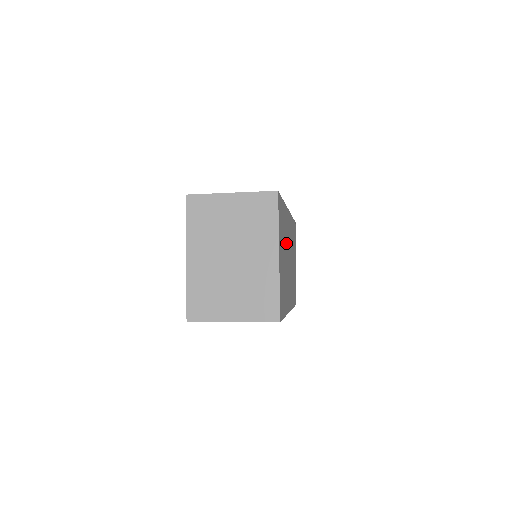
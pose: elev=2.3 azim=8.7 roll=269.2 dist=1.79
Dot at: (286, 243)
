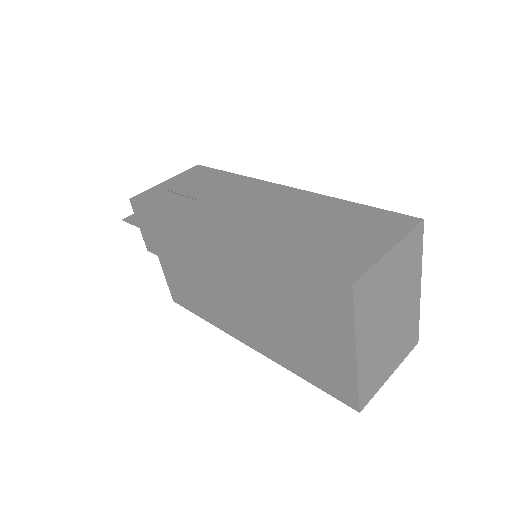
Dot at: occluded
